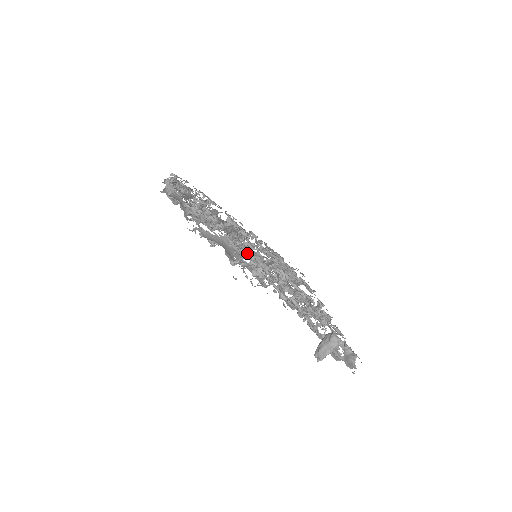
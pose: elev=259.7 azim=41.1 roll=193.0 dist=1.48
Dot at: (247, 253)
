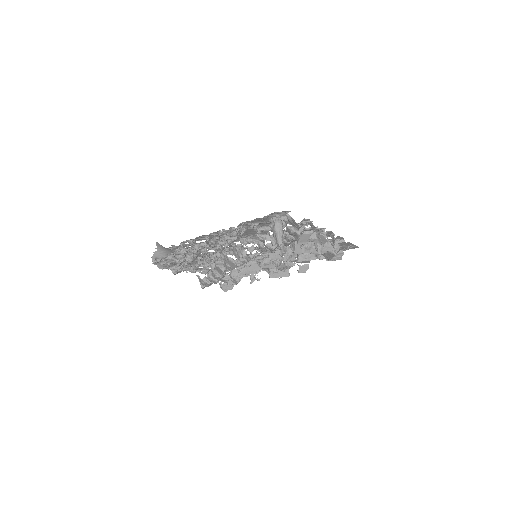
Dot at: occluded
